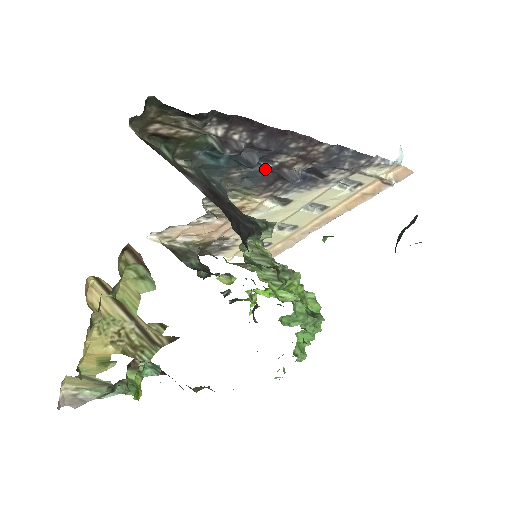
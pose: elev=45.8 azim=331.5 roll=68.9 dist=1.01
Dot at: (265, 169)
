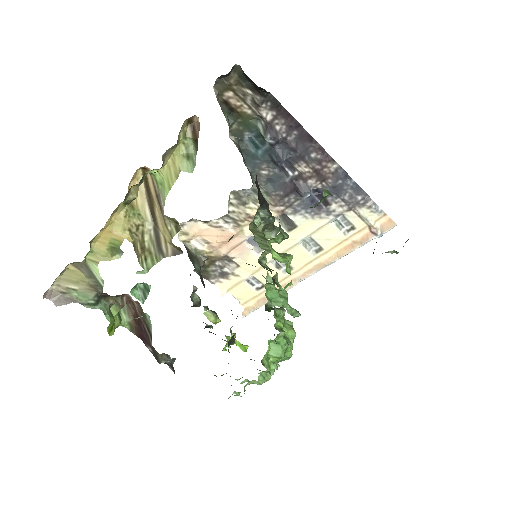
Dot at: (287, 177)
